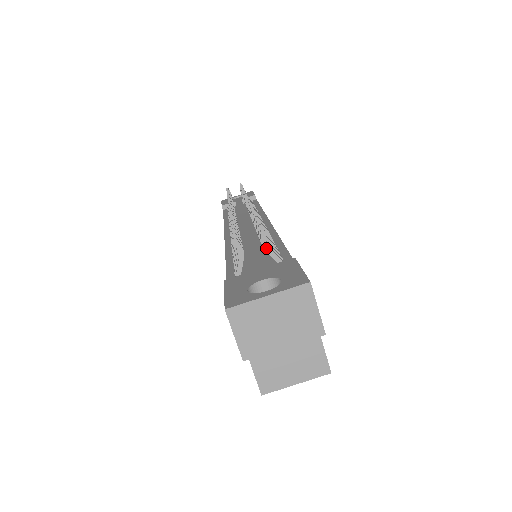
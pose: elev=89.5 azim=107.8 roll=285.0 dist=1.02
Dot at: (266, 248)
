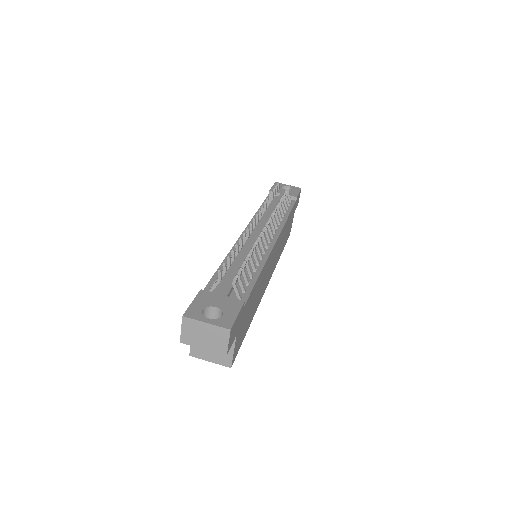
Dot at: (234, 285)
